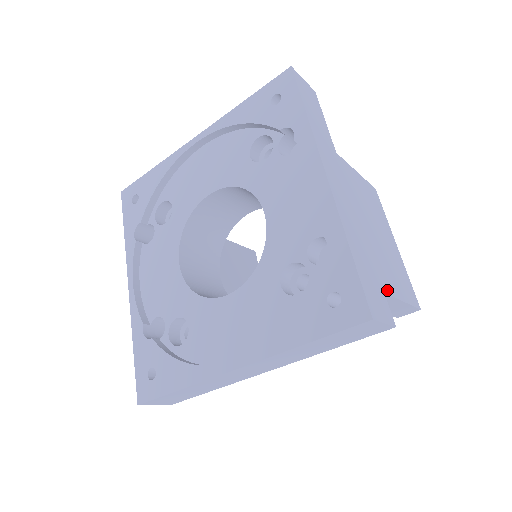
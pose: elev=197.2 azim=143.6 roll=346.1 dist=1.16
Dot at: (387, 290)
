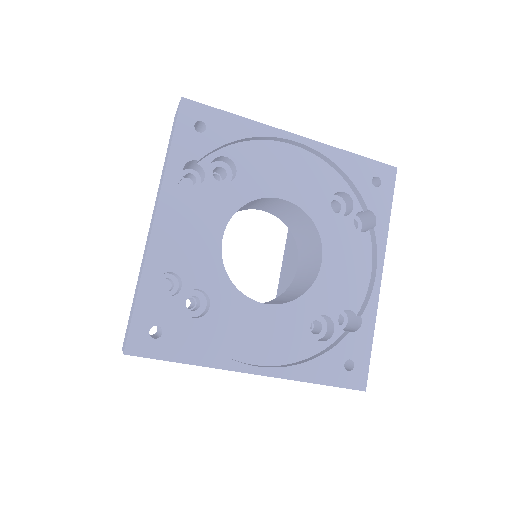
Dot at: occluded
